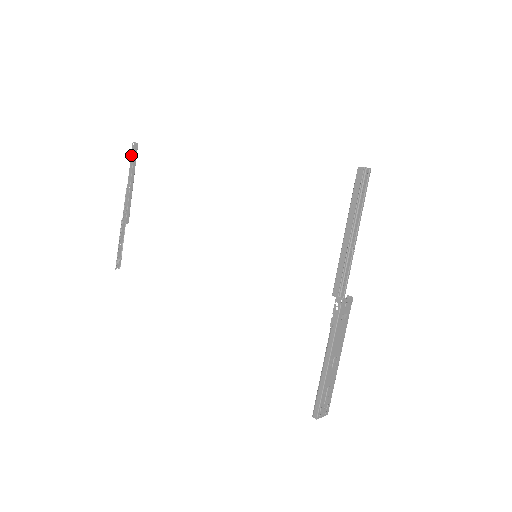
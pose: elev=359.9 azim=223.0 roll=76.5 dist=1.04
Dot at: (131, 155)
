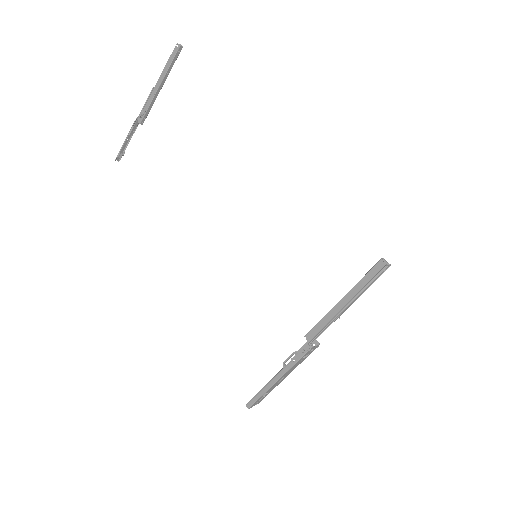
Dot at: (170, 56)
